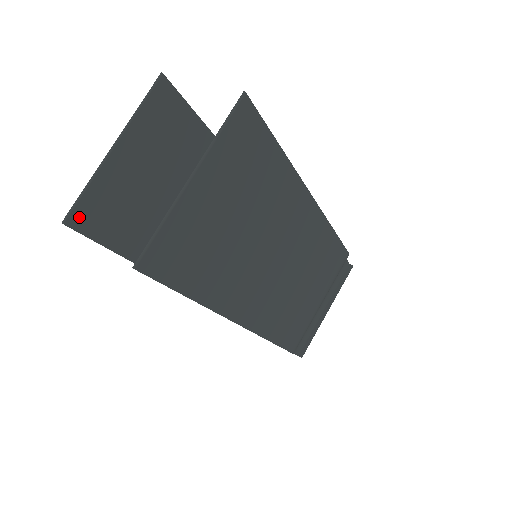
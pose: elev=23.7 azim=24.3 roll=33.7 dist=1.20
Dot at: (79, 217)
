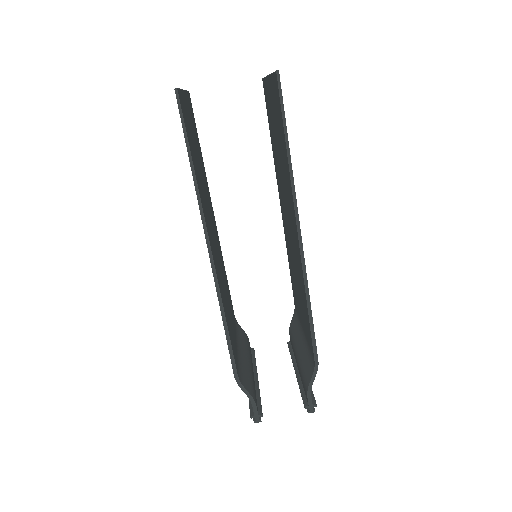
Dot at: (180, 99)
